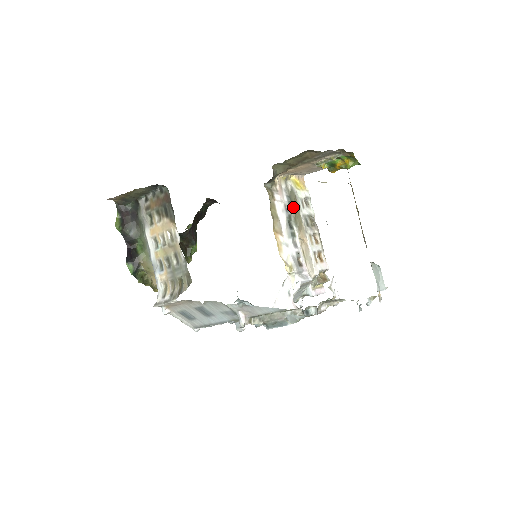
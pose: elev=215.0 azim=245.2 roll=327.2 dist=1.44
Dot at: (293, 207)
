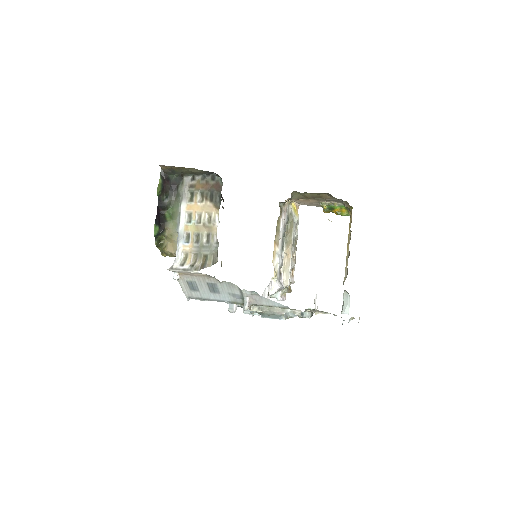
Dot at: (288, 227)
